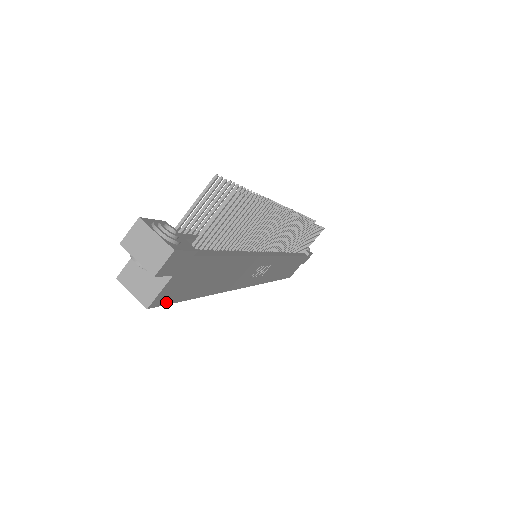
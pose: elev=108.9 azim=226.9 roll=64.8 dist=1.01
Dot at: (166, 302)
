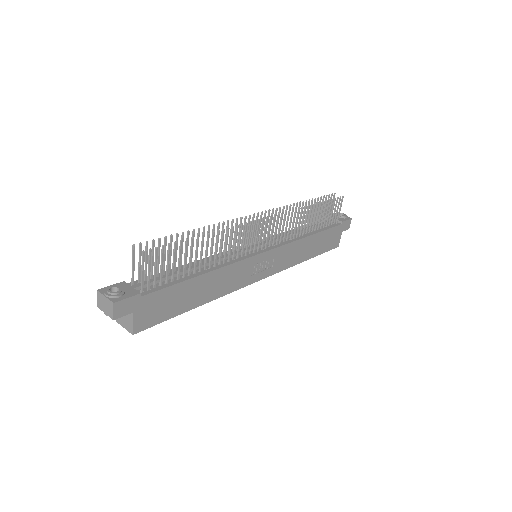
Dot at: (150, 325)
